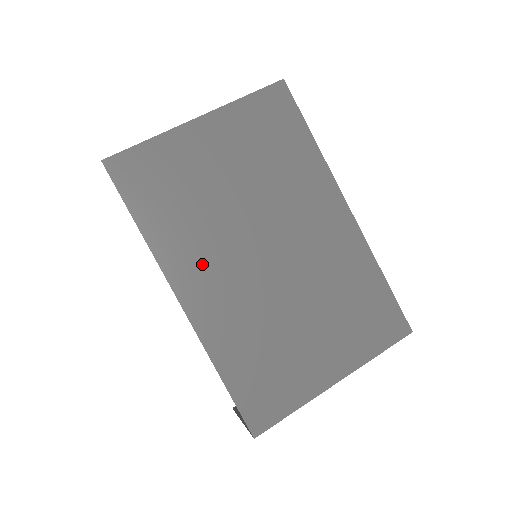
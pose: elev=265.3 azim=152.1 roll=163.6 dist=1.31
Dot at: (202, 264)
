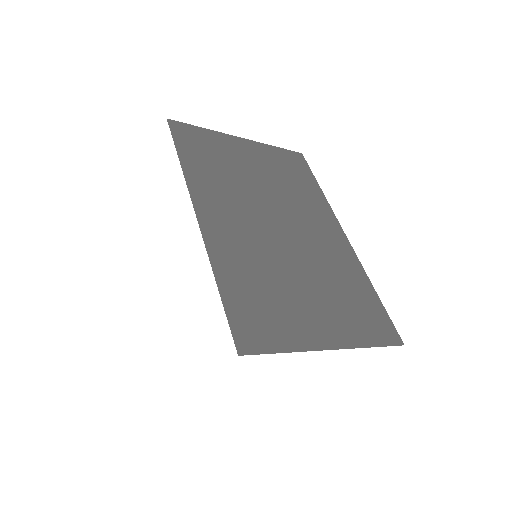
Dot at: (222, 203)
